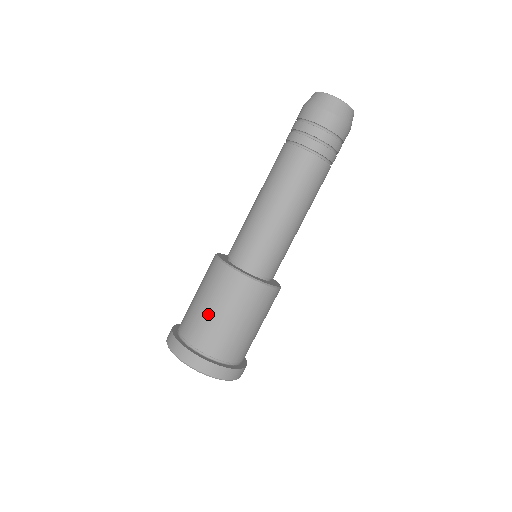
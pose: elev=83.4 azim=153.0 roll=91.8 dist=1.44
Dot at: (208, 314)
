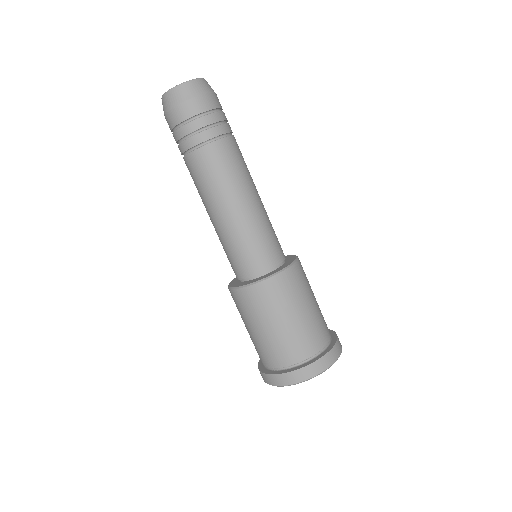
Dot at: (265, 335)
